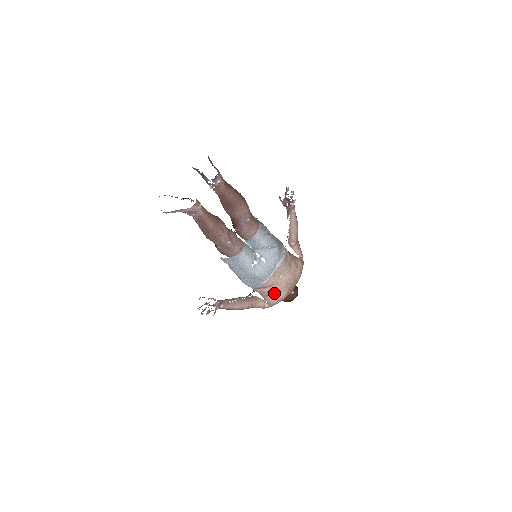
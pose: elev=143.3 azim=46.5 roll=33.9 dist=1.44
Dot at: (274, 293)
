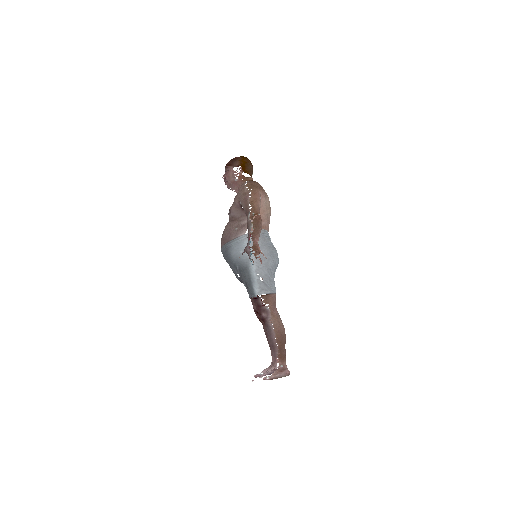
Dot at: occluded
